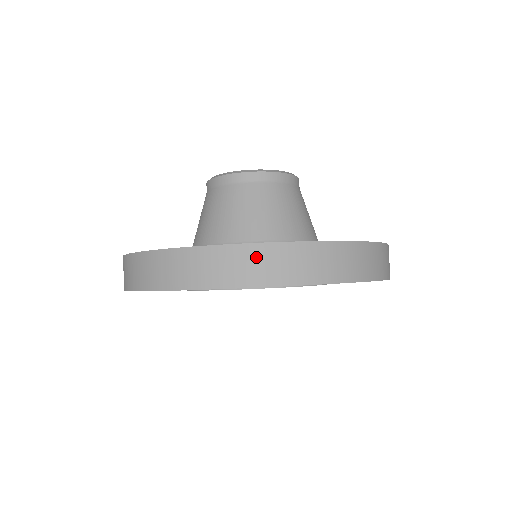
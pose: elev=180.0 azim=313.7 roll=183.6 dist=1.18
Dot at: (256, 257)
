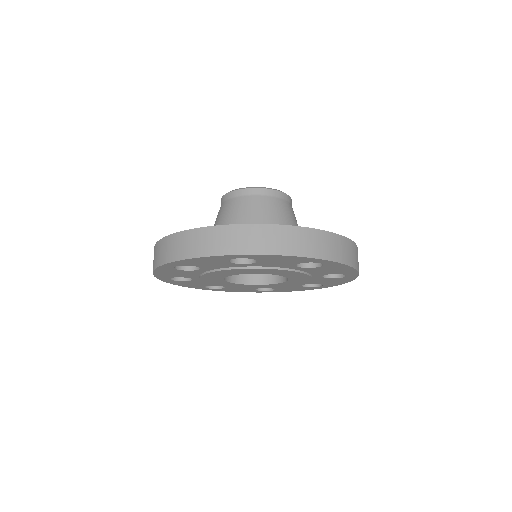
Dot at: (165, 245)
